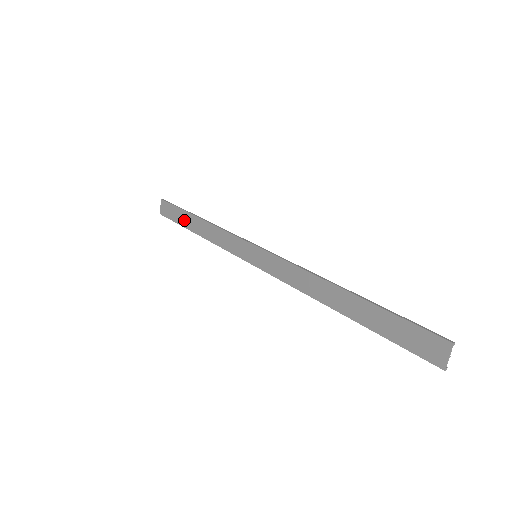
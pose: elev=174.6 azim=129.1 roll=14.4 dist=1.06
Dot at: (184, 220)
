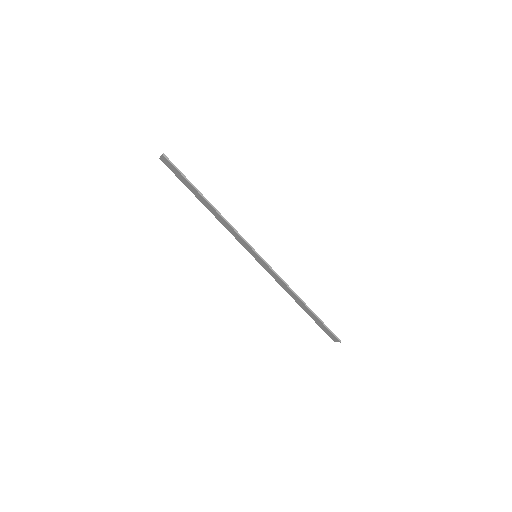
Dot at: (192, 190)
